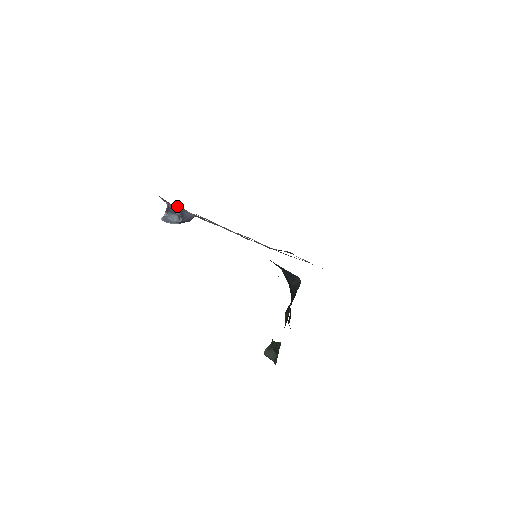
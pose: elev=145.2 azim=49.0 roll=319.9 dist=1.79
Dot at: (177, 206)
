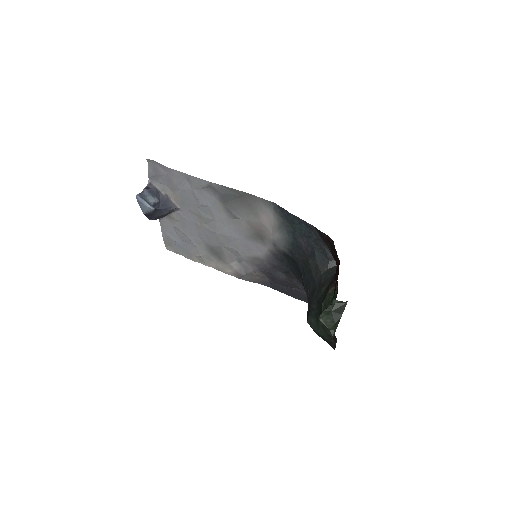
Dot at: (162, 187)
